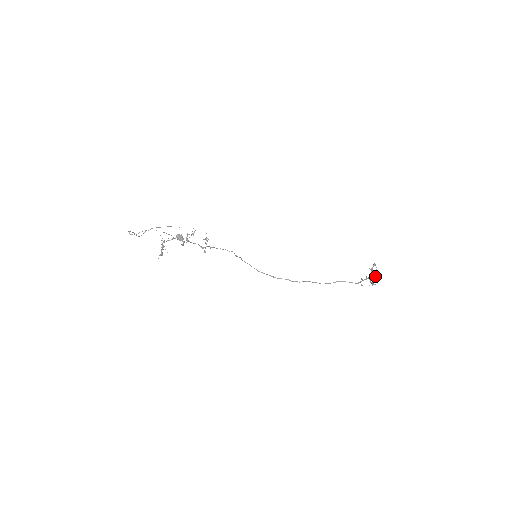
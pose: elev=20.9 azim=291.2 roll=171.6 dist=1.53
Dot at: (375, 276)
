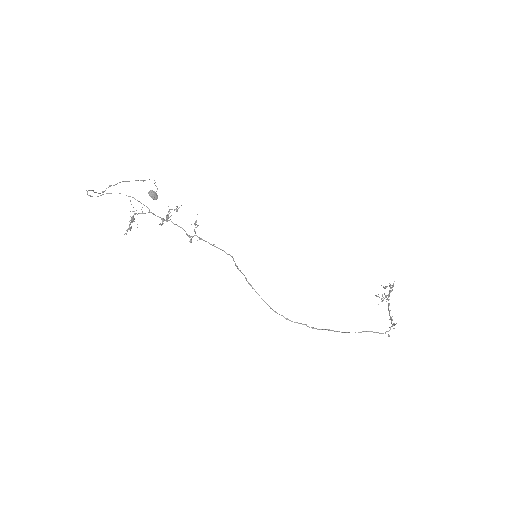
Dot at: occluded
